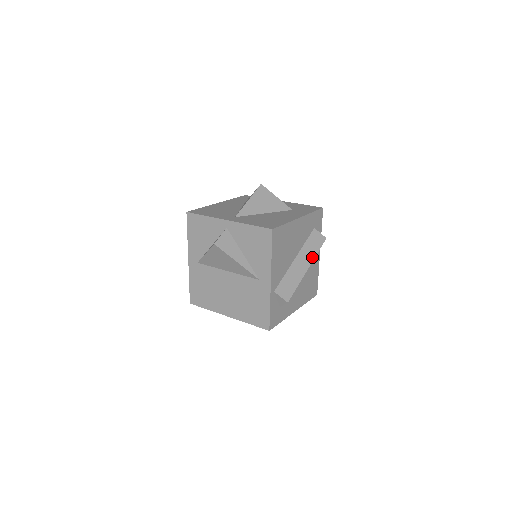
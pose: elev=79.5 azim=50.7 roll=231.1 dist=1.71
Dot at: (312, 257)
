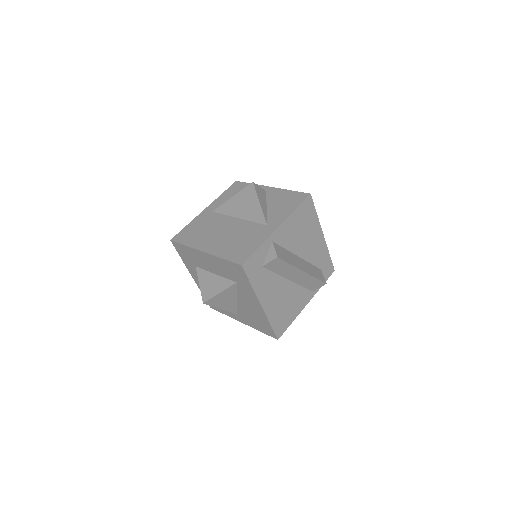
Dot at: (311, 273)
